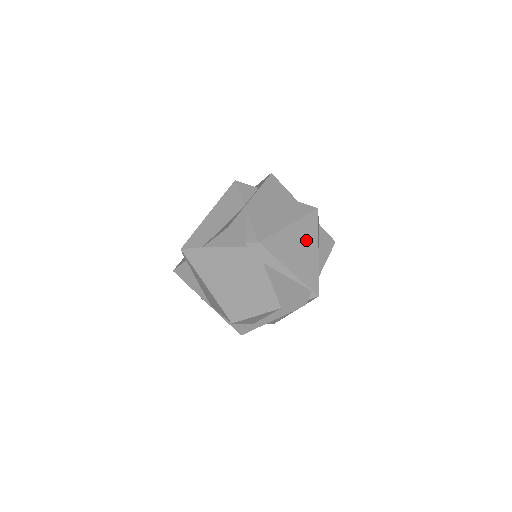
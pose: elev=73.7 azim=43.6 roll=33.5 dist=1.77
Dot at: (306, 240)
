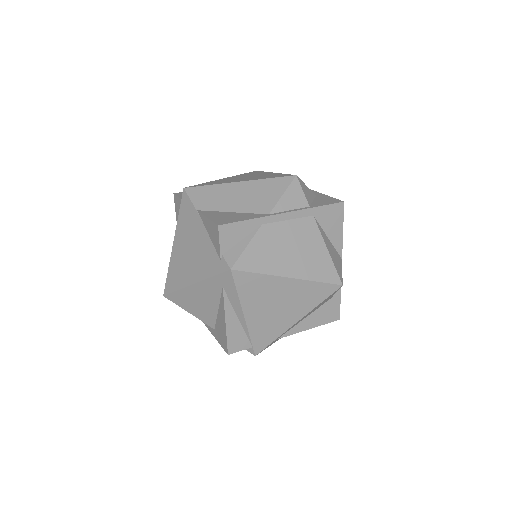
Dot at: (294, 303)
